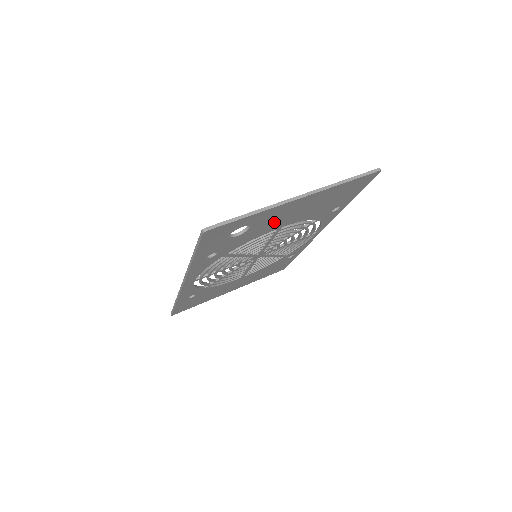
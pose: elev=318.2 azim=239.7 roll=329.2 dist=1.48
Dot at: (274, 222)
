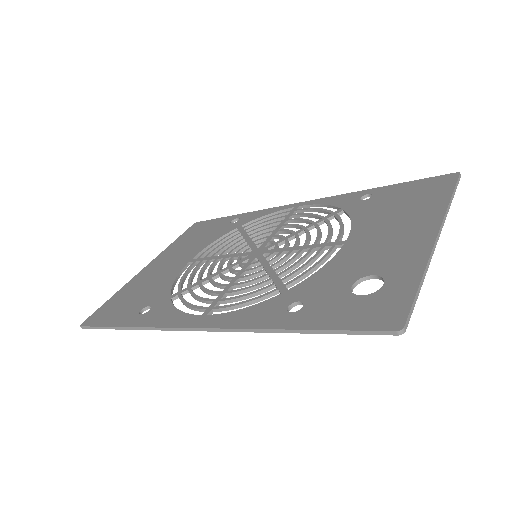
Dot at: (372, 254)
